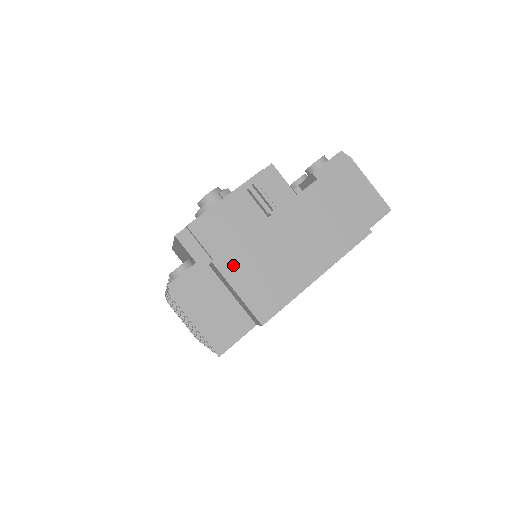
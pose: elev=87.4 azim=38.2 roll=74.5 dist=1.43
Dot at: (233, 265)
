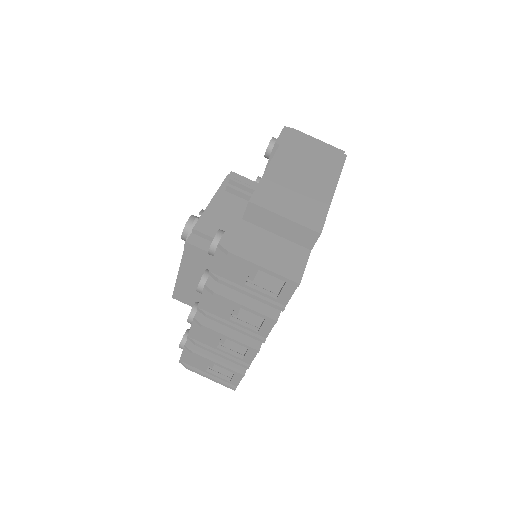
Dot at: (267, 199)
